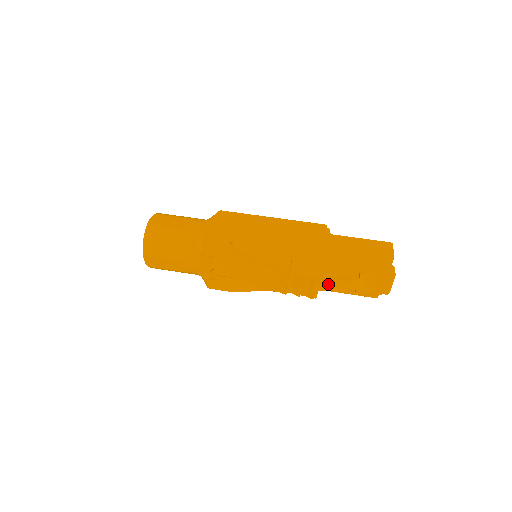
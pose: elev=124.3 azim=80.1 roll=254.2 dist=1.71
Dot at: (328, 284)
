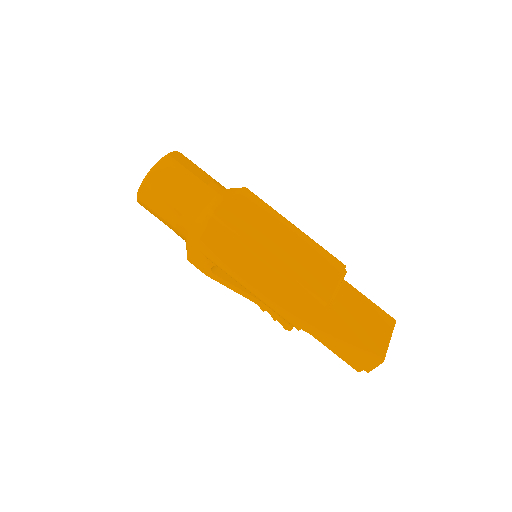
Dot at: occluded
